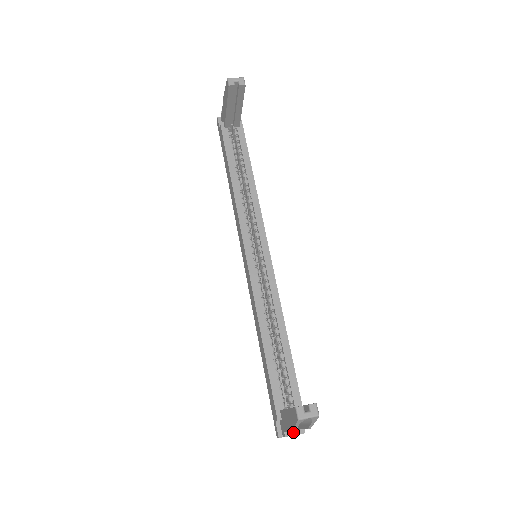
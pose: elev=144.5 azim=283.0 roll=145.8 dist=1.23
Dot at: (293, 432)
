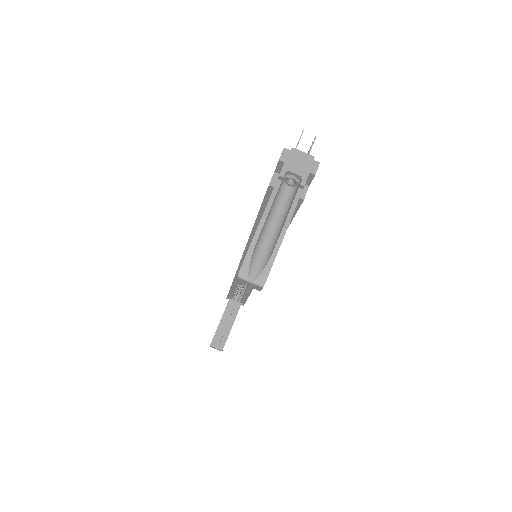
Dot at: occluded
